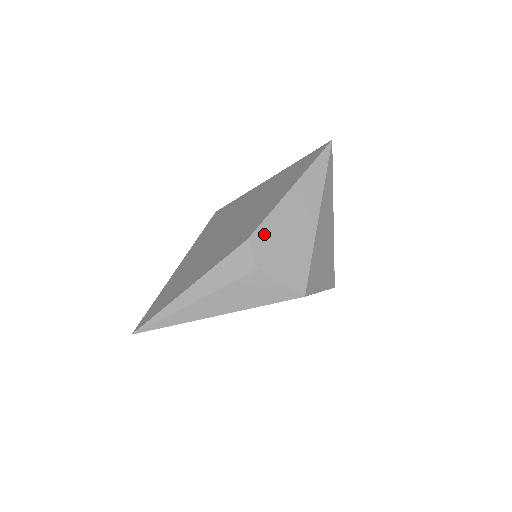
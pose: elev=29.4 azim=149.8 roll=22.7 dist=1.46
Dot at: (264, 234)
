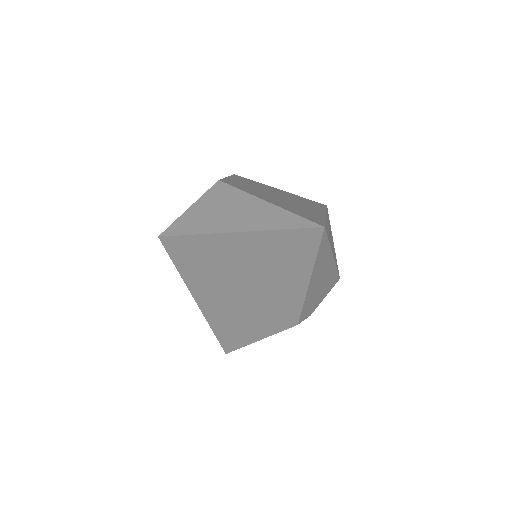
Dot at: (305, 311)
